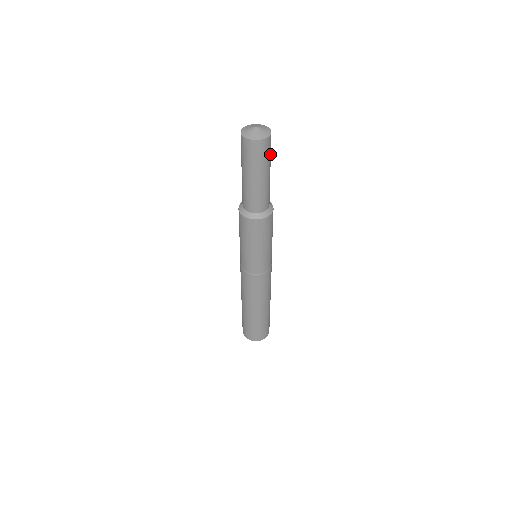
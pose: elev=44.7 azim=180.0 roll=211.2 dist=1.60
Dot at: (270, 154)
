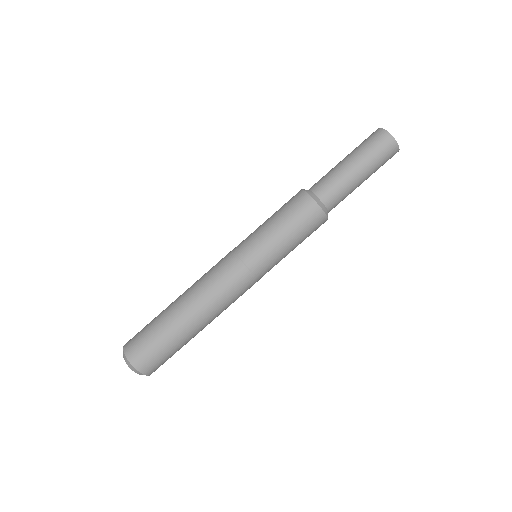
Dot at: occluded
